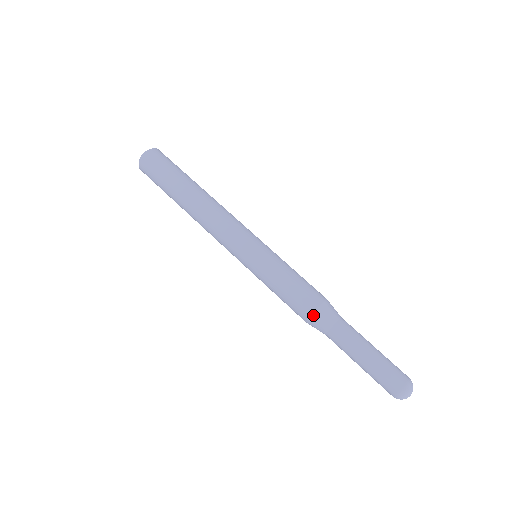
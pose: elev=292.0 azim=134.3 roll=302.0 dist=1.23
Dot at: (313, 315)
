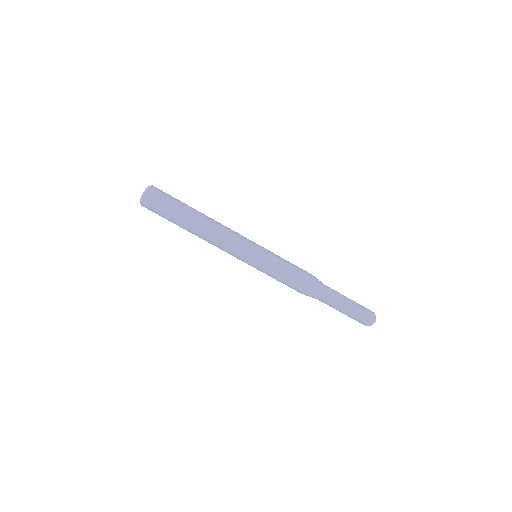
Dot at: (308, 290)
